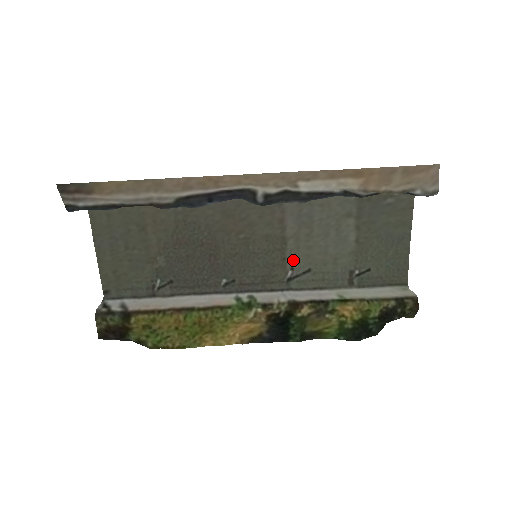
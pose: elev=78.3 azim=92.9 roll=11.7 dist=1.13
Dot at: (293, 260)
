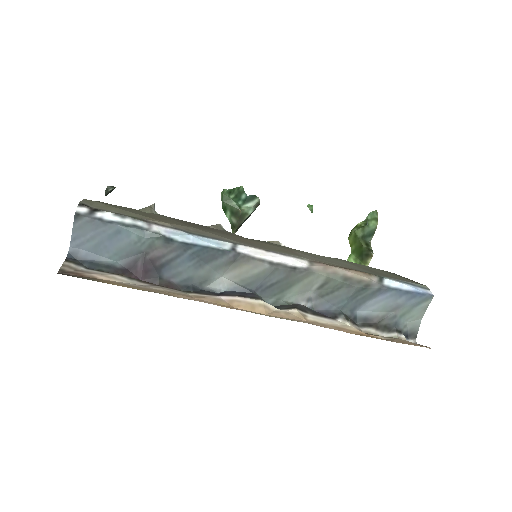
Dot at: occluded
